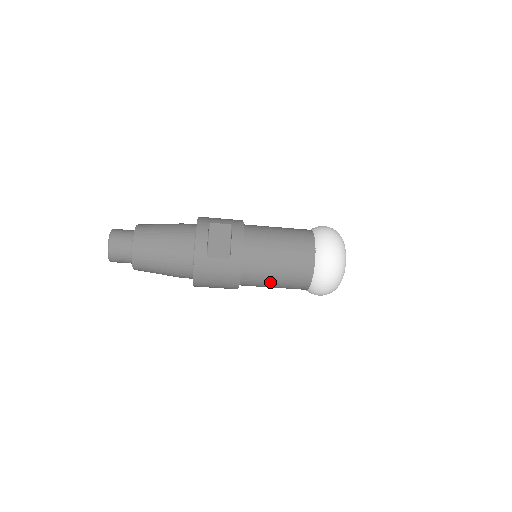
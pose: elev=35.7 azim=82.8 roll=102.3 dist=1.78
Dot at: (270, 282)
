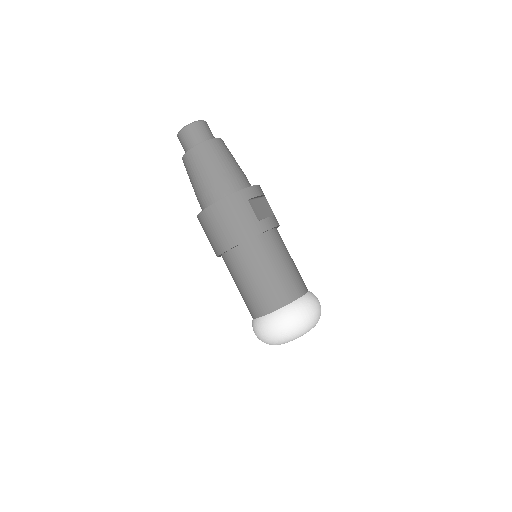
Dot at: (254, 273)
